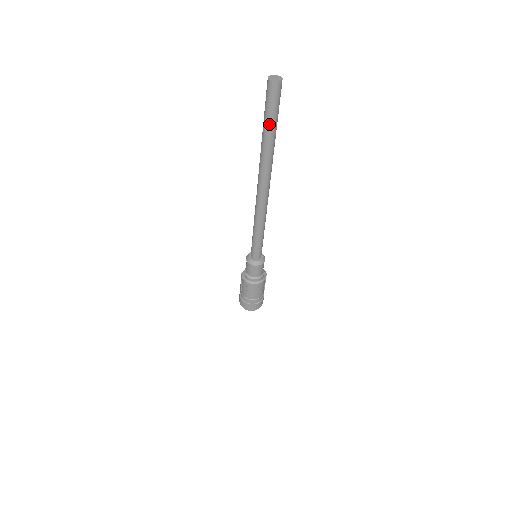
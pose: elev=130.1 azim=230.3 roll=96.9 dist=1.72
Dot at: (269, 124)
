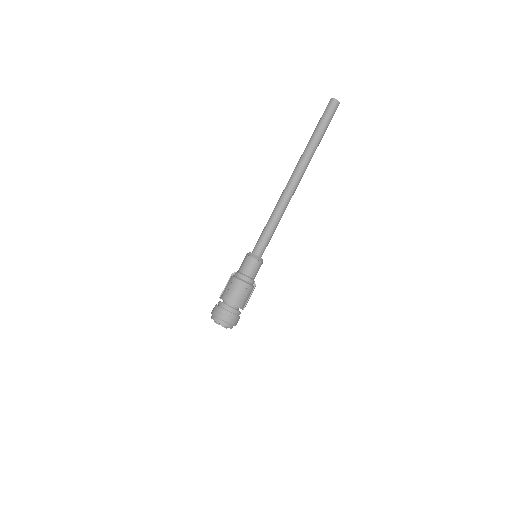
Dot at: (320, 126)
